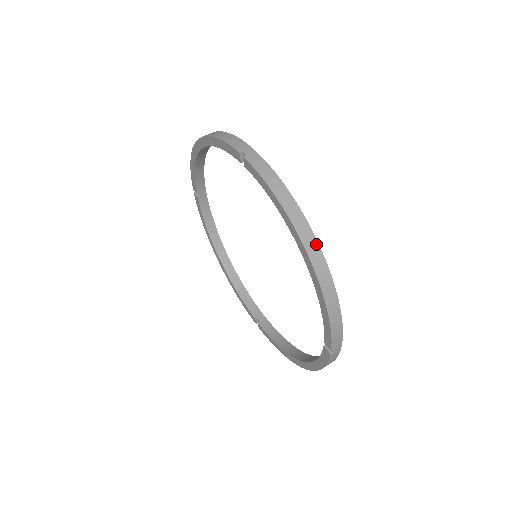
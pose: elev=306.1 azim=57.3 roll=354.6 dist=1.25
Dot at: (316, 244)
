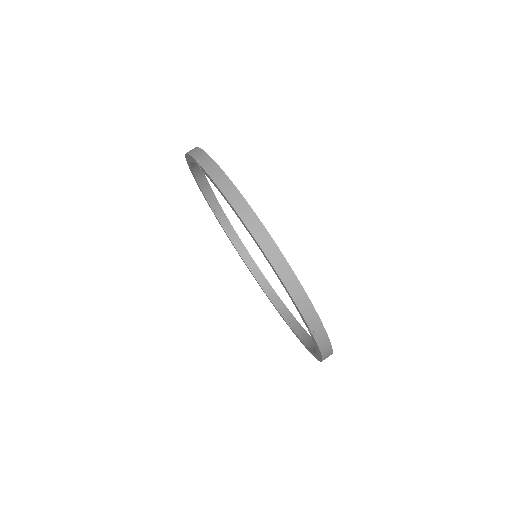
Dot at: occluded
